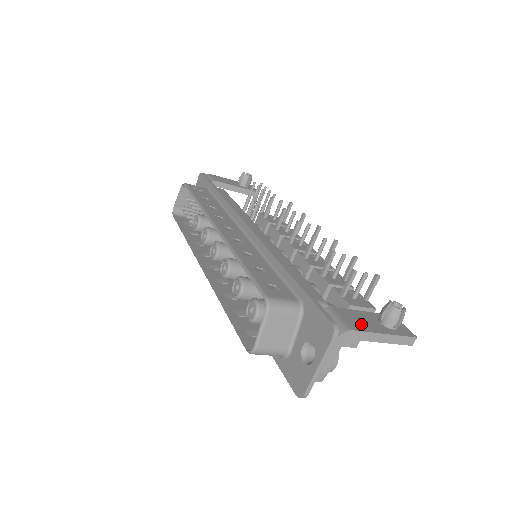
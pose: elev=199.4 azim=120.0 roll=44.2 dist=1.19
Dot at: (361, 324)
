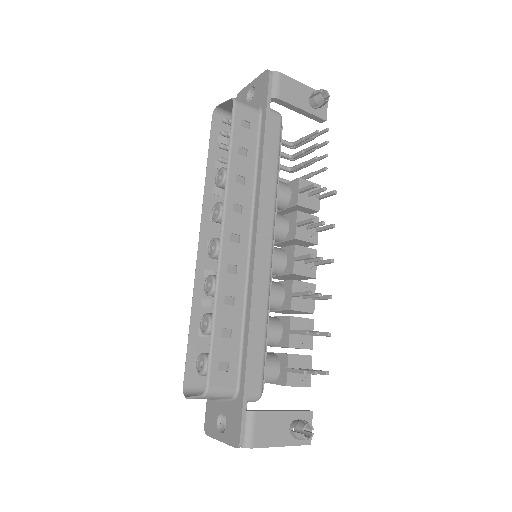
Dot at: (268, 436)
